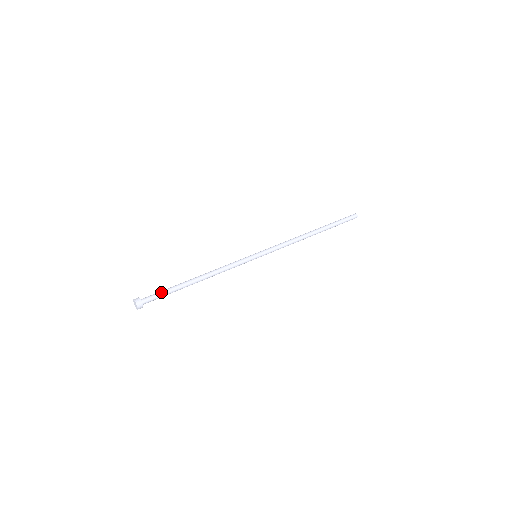
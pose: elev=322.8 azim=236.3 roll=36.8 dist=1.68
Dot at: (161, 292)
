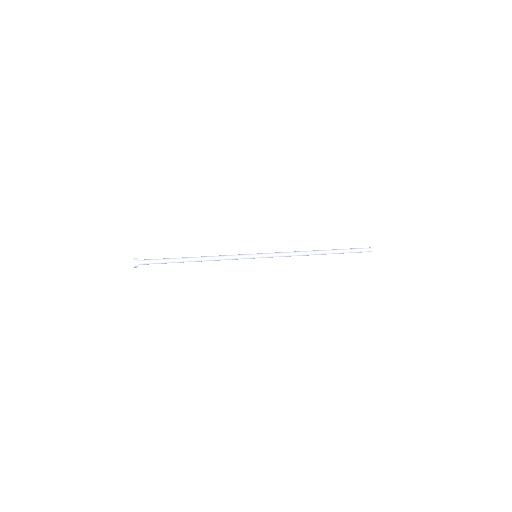
Dot at: (158, 259)
